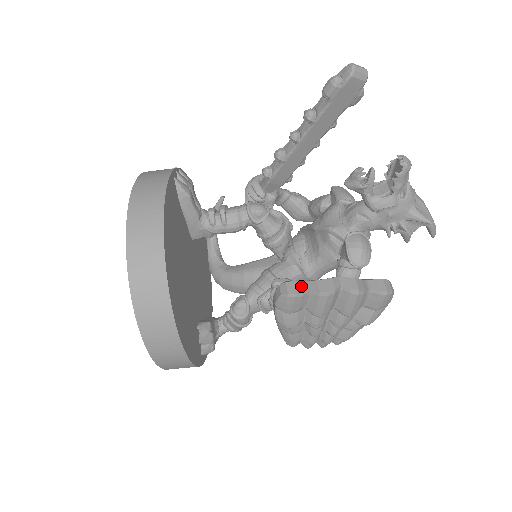
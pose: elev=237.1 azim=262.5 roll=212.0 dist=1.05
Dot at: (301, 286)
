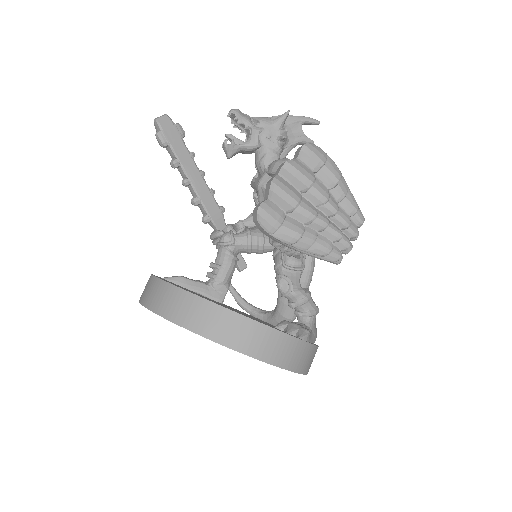
Dot at: (260, 203)
